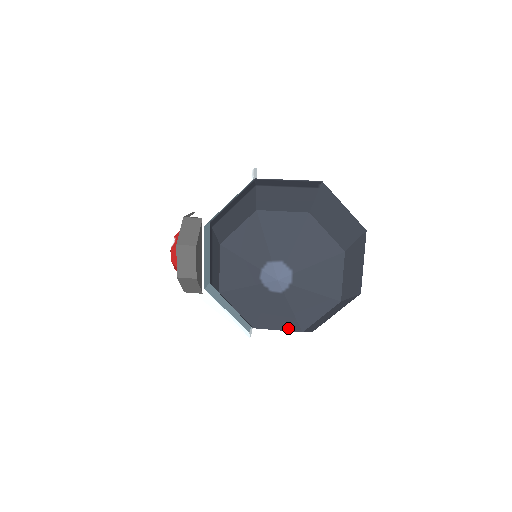
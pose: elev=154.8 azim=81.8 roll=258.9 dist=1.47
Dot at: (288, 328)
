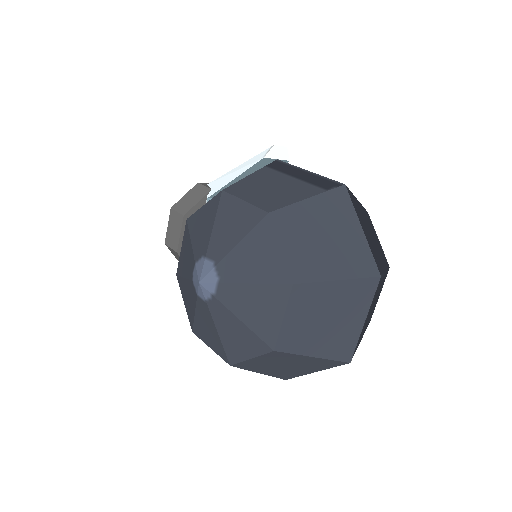
Dot at: (218, 351)
